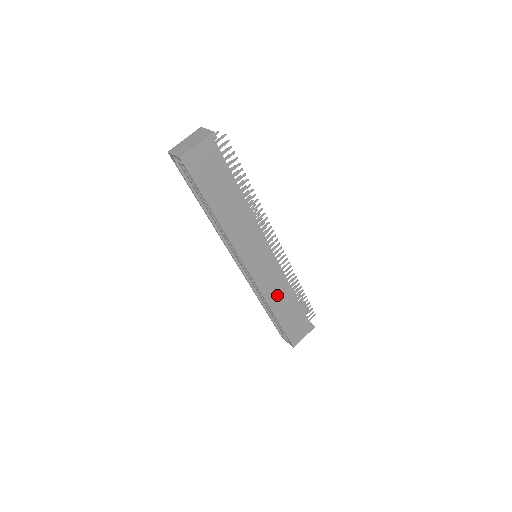
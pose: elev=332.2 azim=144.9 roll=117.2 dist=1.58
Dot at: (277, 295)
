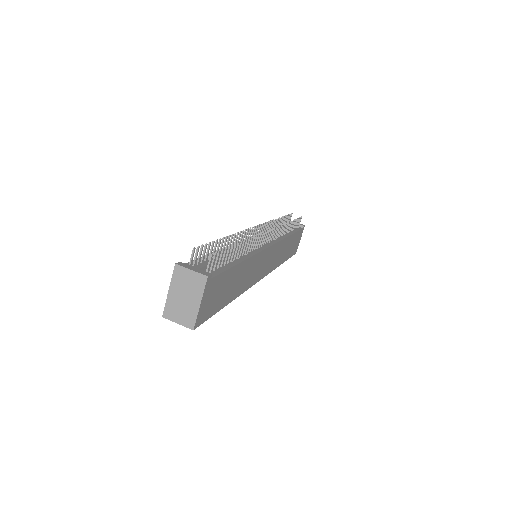
Dot at: (280, 255)
